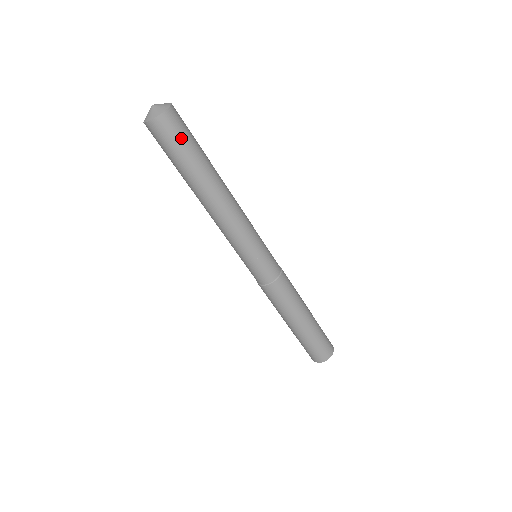
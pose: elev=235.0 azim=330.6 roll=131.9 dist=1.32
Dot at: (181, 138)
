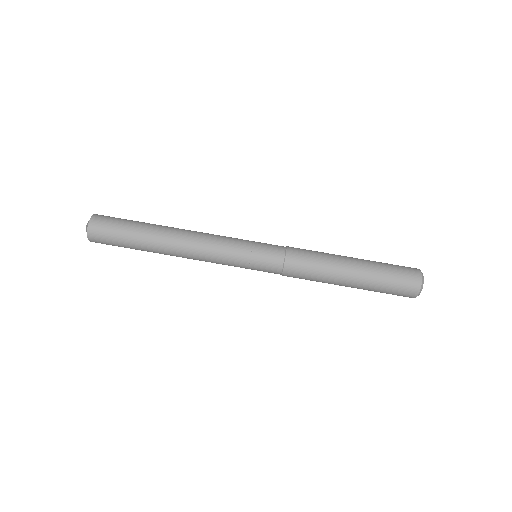
Dot at: (113, 227)
